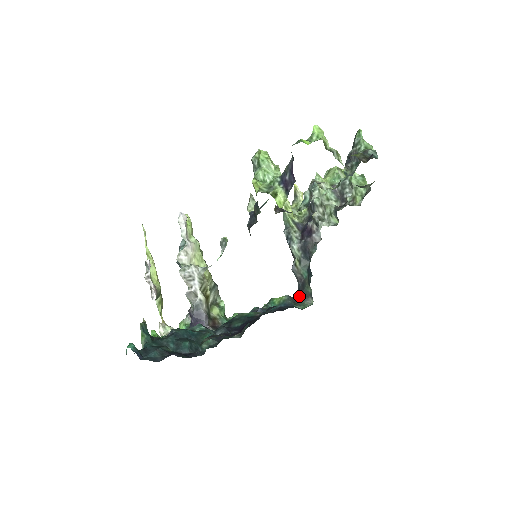
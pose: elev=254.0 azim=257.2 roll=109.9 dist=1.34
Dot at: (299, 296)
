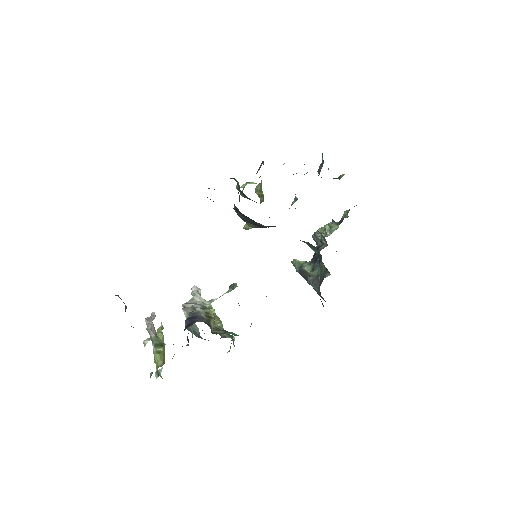
Dot at: occluded
